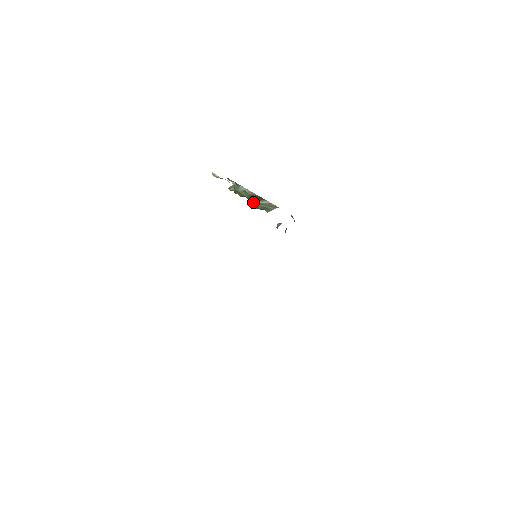
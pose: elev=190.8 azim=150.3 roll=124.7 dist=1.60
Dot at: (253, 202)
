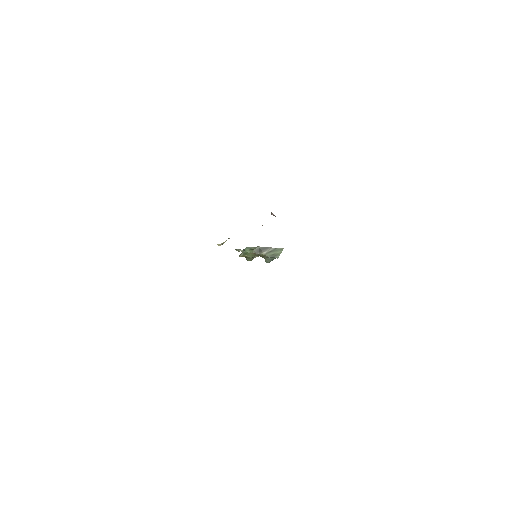
Dot at: (261, 254)
